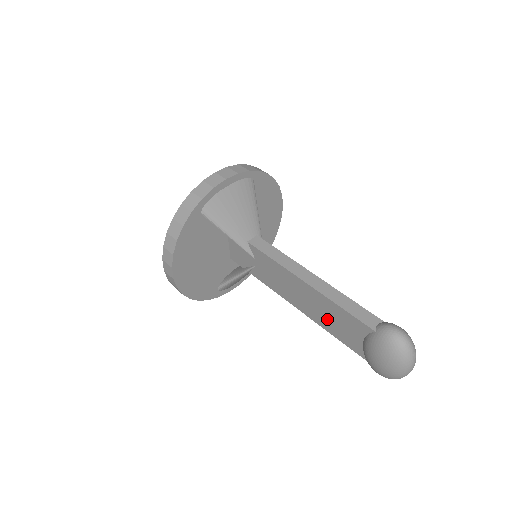
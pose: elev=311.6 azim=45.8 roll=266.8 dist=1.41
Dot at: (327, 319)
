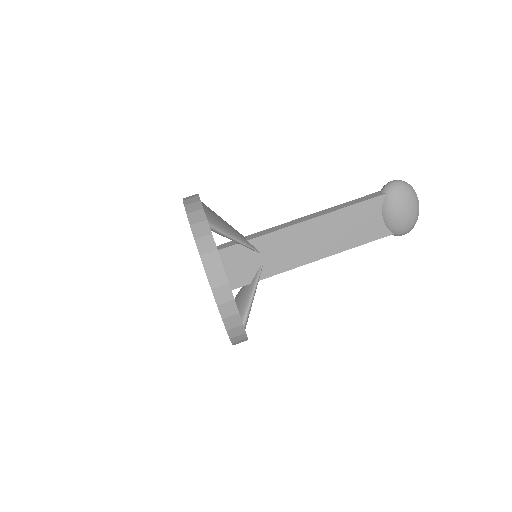
Dot at: (349, 233)
